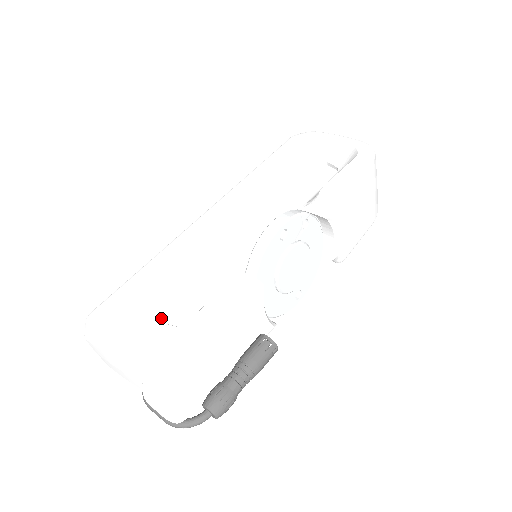
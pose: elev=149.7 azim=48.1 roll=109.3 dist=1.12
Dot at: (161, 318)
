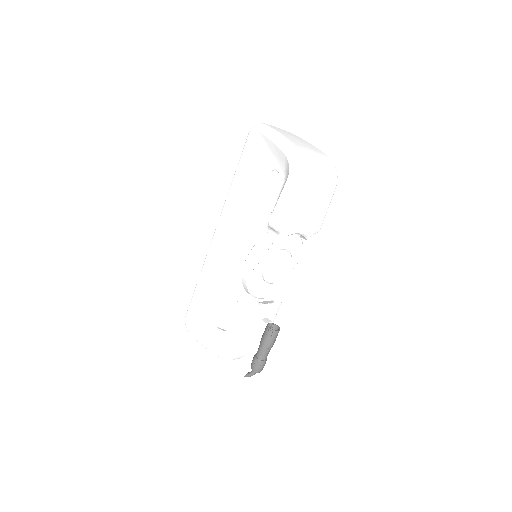
Dot at: (215, 324)
